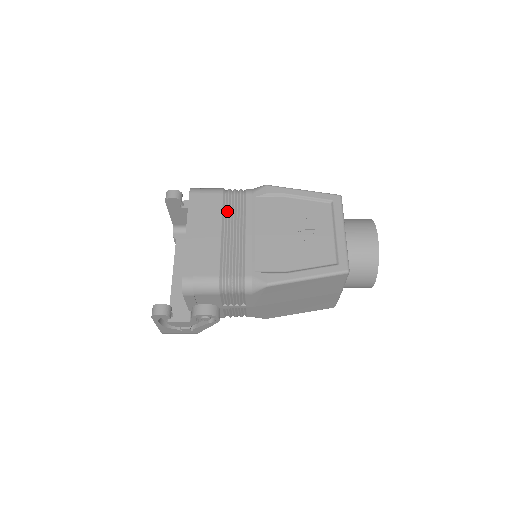
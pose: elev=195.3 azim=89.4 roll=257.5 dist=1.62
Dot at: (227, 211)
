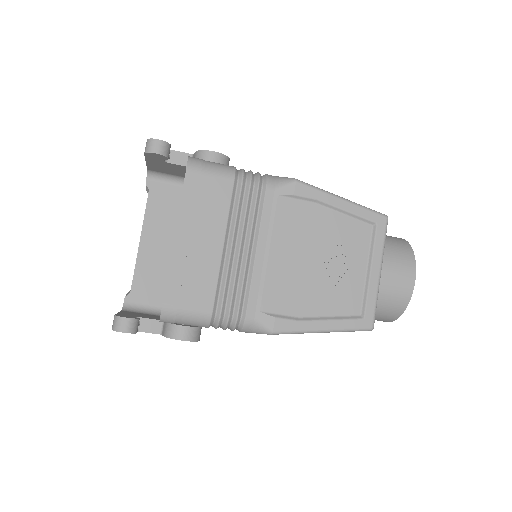
Dot at: (236, 211)
